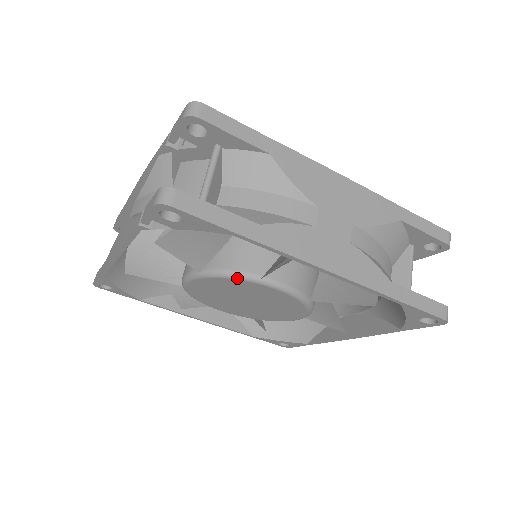
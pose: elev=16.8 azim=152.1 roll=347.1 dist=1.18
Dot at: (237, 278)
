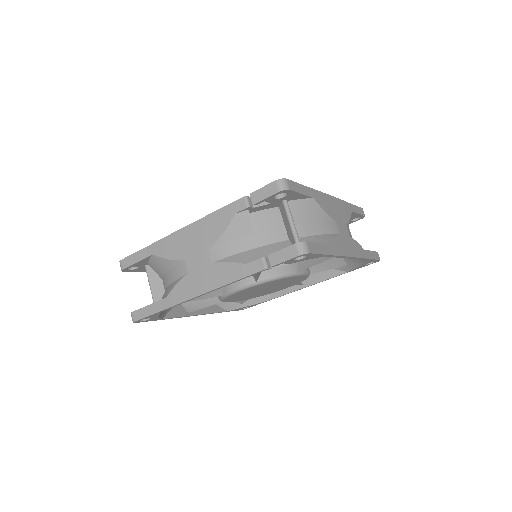
Dot at: (284, 277)
